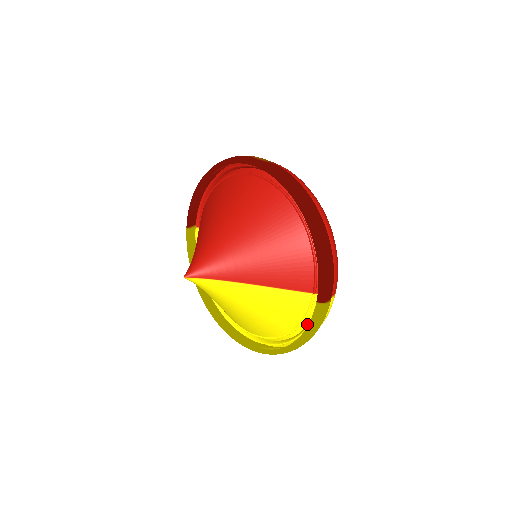
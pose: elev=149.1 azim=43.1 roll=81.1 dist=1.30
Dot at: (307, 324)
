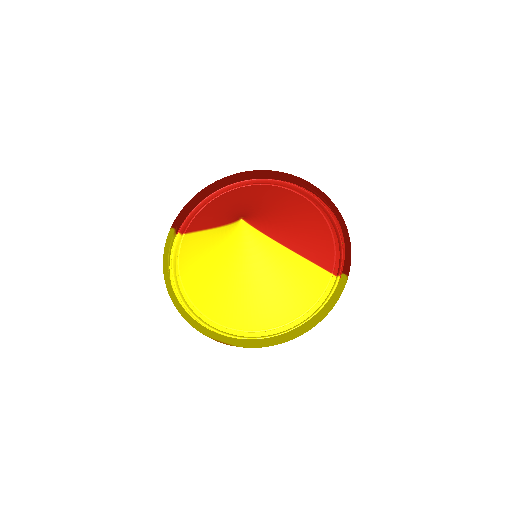
Dot at: (318, 307)
